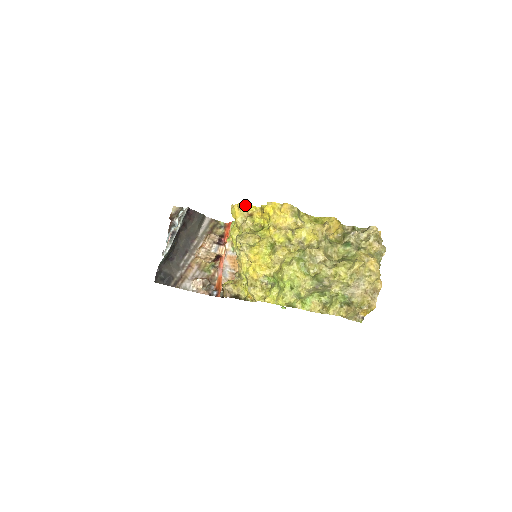
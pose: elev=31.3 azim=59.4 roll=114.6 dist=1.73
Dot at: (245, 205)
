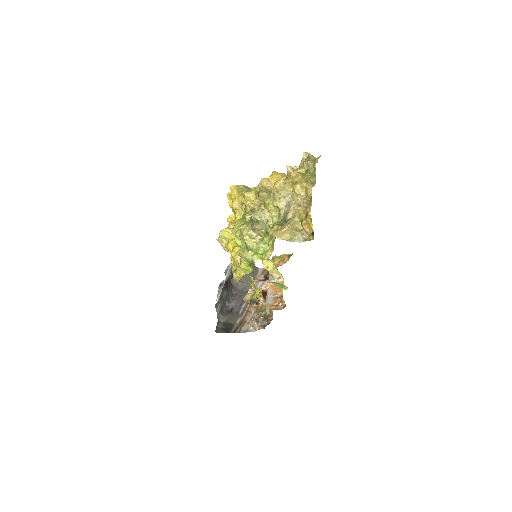
Dot at: (231, 218)
